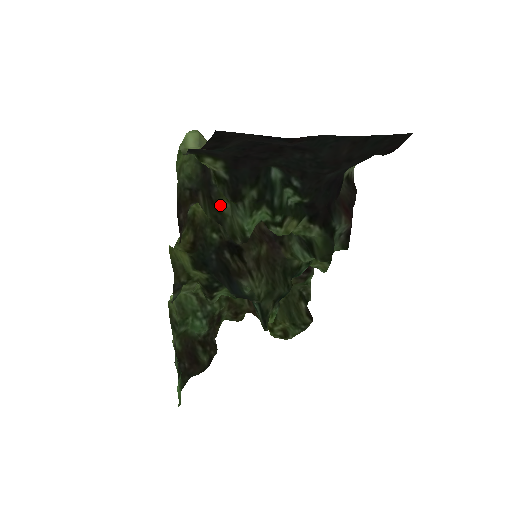
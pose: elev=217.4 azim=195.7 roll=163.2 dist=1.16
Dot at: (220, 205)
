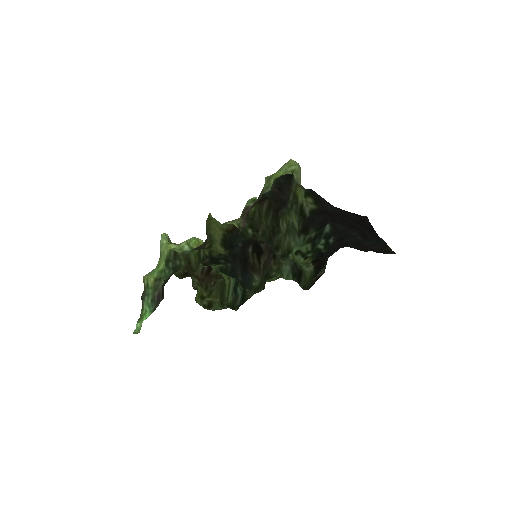
Dot at: (280, 221)
